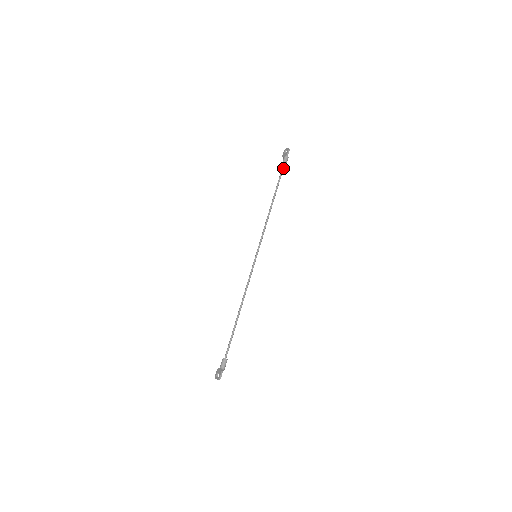
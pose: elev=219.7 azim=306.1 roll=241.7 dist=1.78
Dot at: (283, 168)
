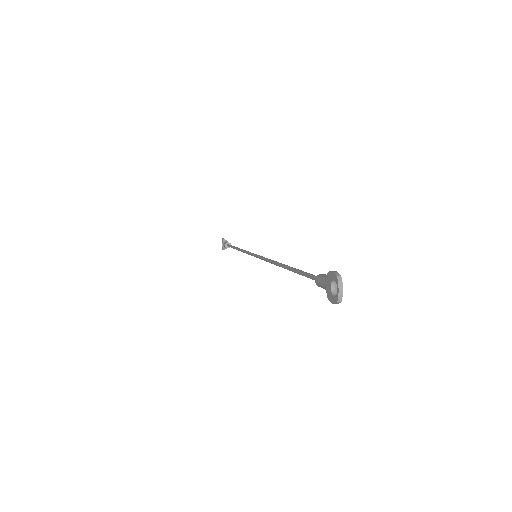
Dot at: occluded
